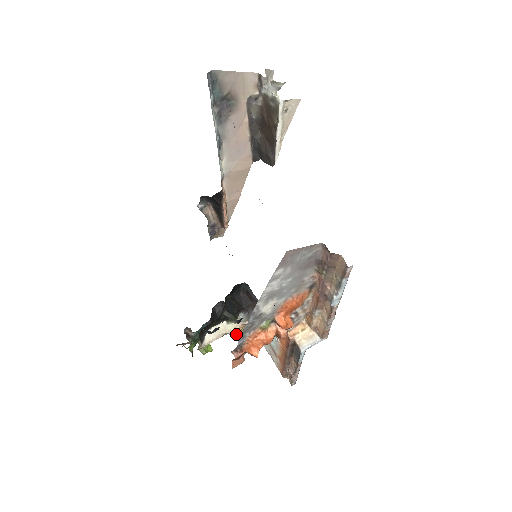
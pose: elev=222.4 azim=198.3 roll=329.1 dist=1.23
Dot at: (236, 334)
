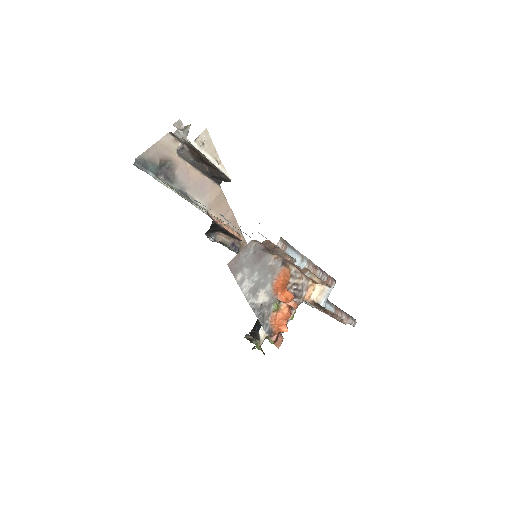
Dot at: occluded
